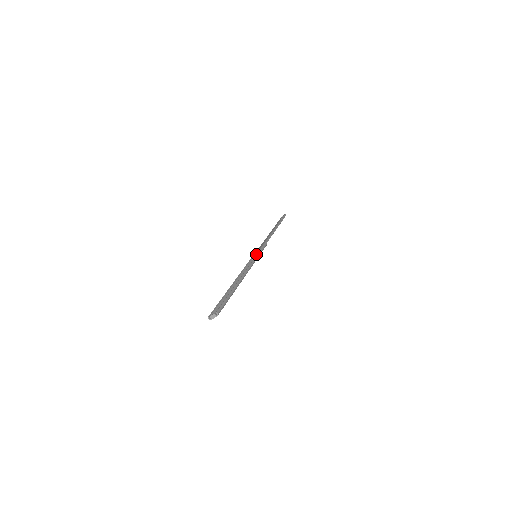
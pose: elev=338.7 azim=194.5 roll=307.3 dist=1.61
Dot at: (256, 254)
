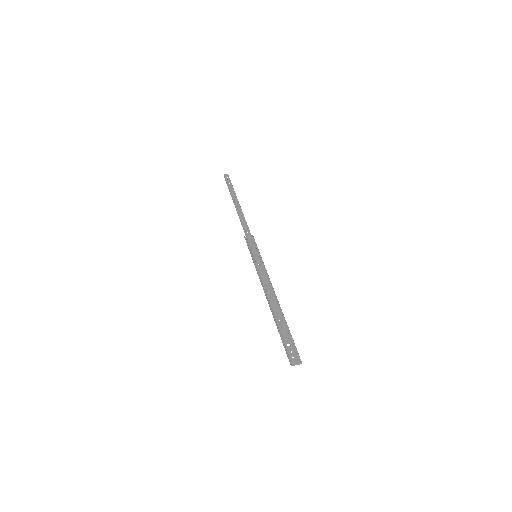
Dot at: (259, 256)
